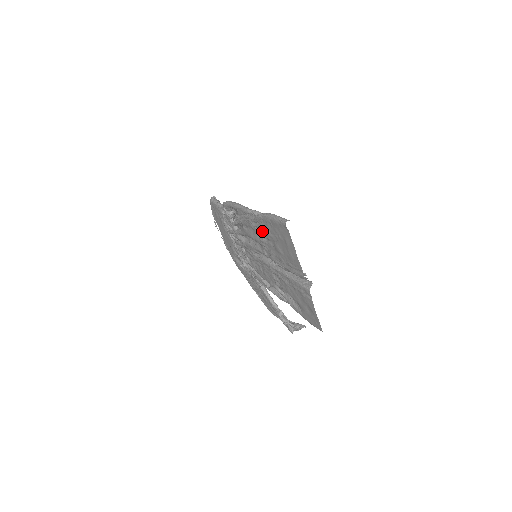
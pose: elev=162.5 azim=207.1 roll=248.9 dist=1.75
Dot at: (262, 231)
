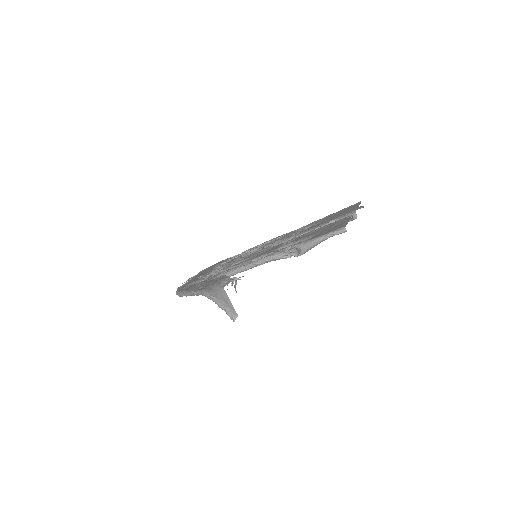
Dot at: (308, 226)
